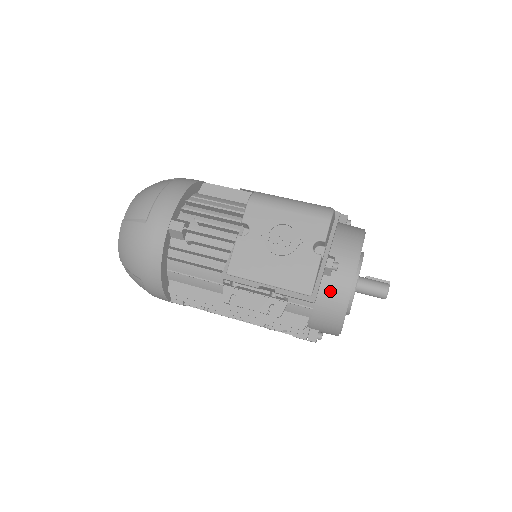
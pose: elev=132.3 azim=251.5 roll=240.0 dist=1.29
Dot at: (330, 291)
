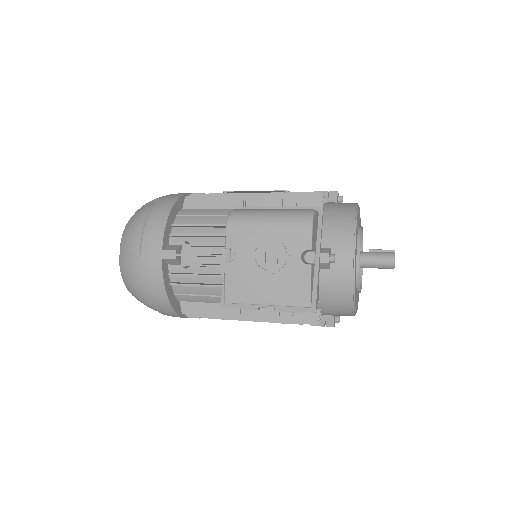
Dot at: (333, 283)
